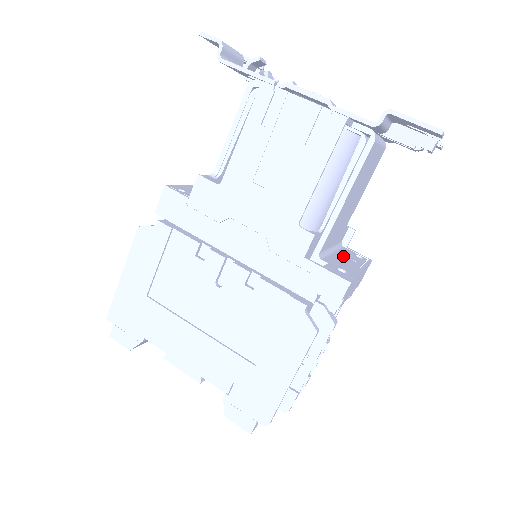
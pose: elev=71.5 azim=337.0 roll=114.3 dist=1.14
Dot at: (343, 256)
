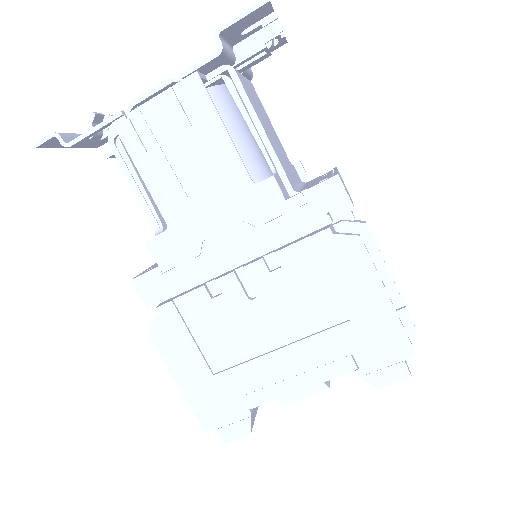
Dot at: (313, 181)
